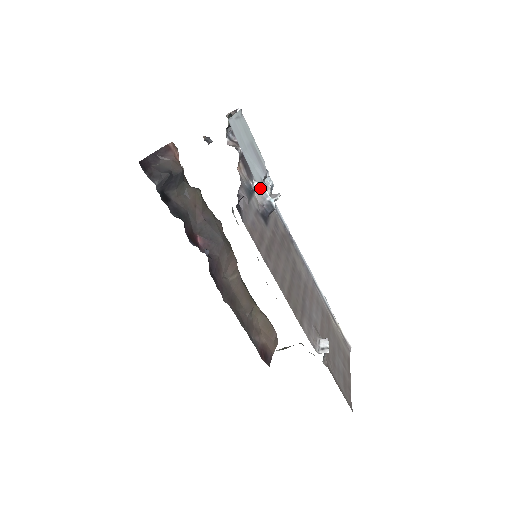
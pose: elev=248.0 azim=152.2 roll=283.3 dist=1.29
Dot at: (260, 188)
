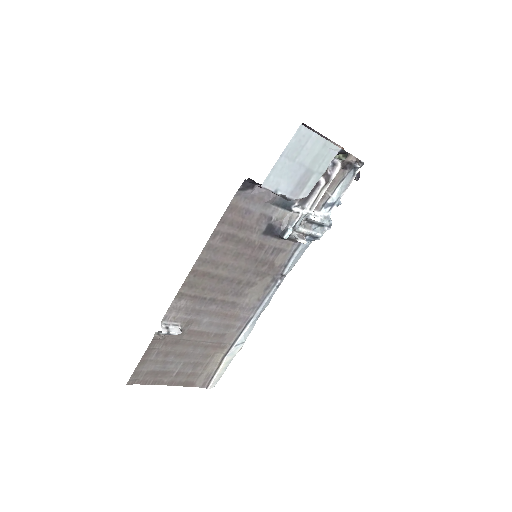
Dot at: (296, 215)
